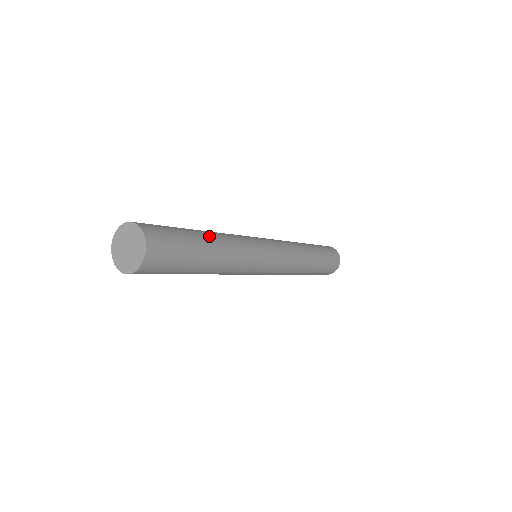
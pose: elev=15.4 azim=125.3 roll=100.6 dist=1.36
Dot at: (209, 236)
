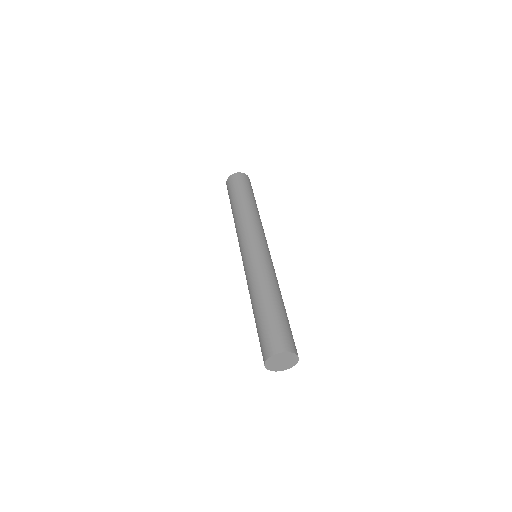
Dot at: (282, 301)
